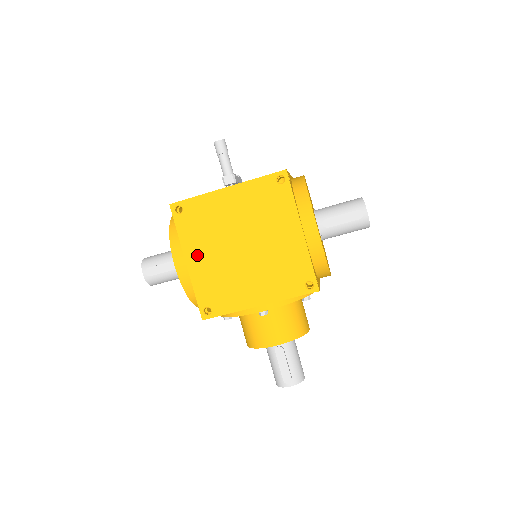
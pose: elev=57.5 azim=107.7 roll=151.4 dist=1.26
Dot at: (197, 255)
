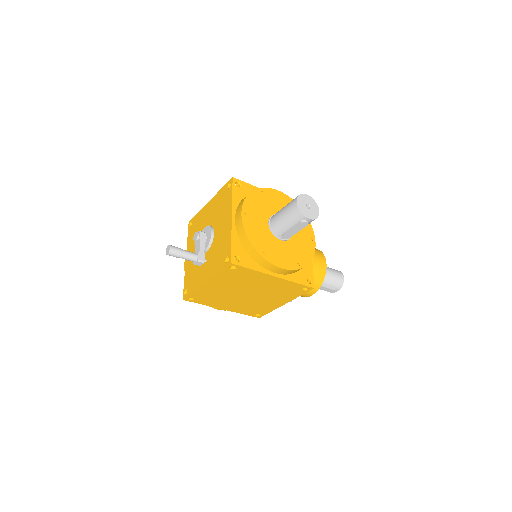
Dot at: (225, 306)
